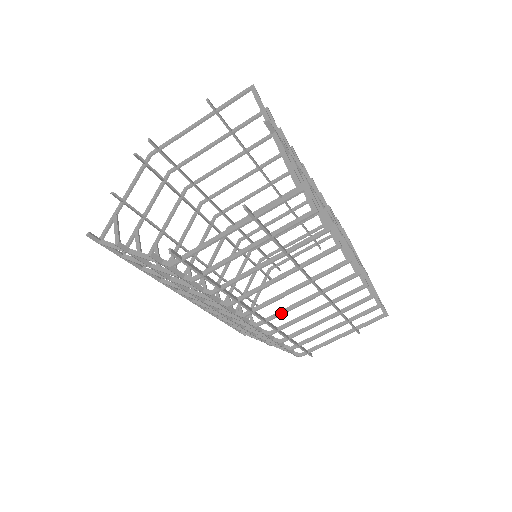
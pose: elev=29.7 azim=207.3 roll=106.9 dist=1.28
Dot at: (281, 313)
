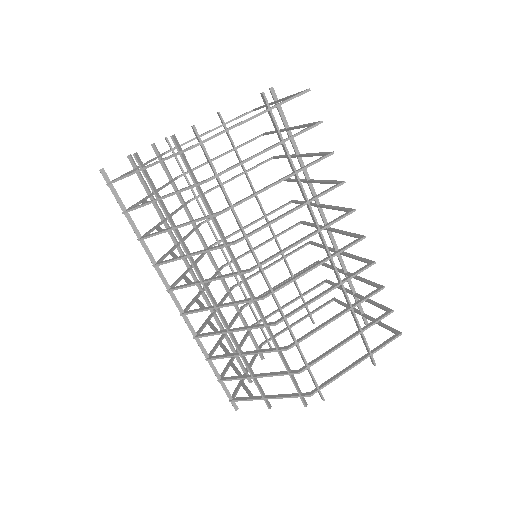
Dot at: (289, 281)
